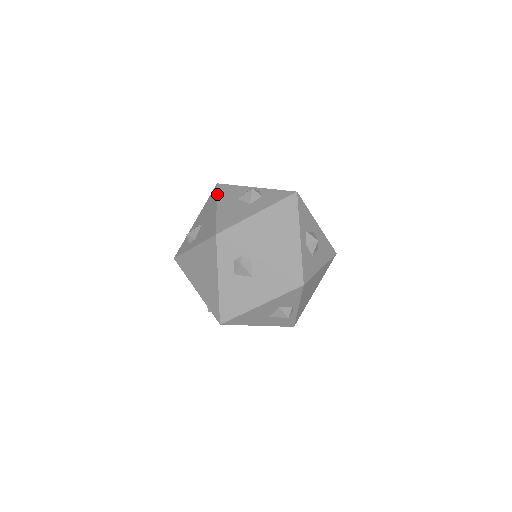
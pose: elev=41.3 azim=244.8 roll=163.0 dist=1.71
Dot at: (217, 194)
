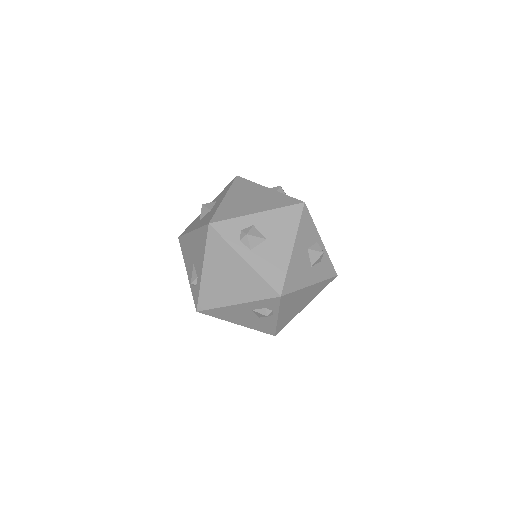
Dot at: (300, 225)
